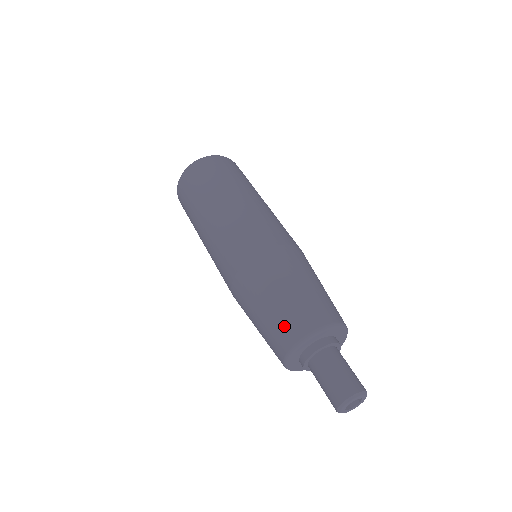
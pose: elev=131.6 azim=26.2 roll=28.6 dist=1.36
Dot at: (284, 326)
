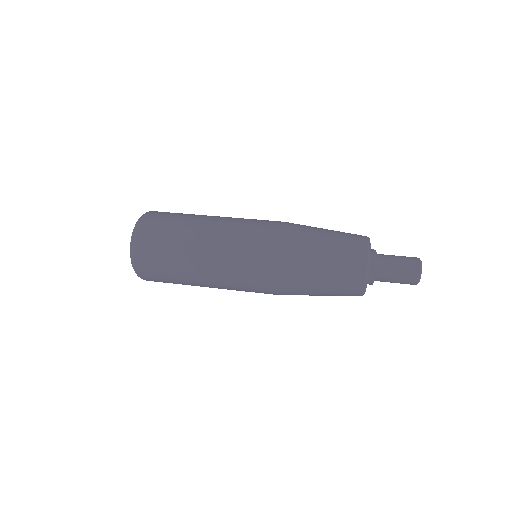
Dot at: (347, 275)
